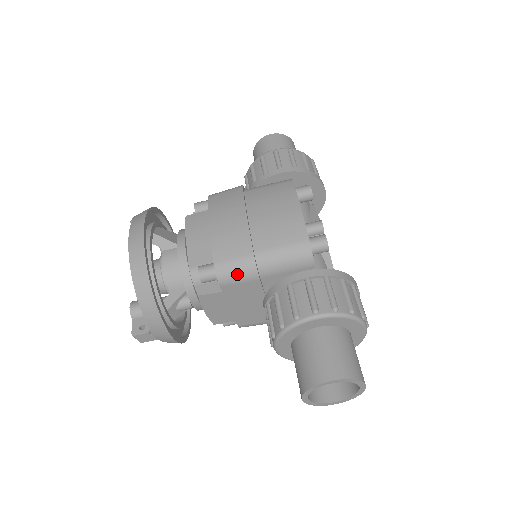
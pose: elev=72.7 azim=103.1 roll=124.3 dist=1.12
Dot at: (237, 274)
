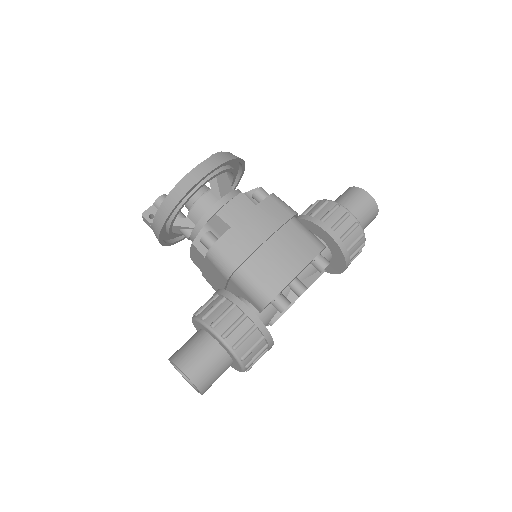
Dot at: (219, 263)
